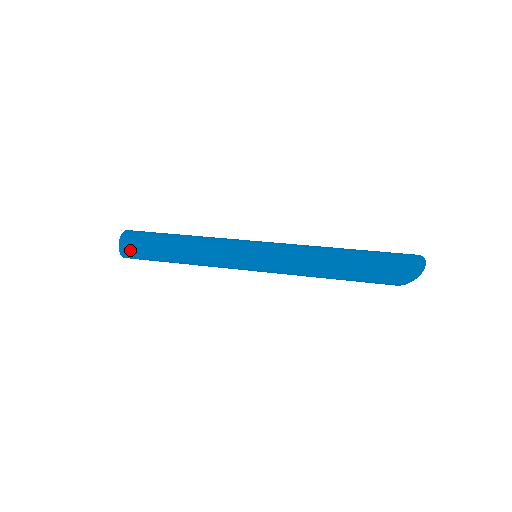
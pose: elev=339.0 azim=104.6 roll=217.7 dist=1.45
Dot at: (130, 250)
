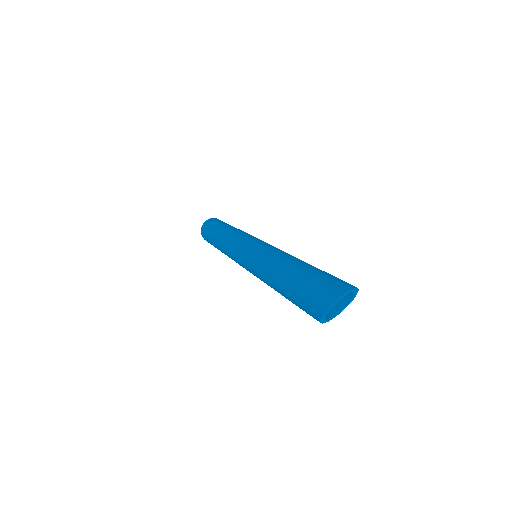
Dot at: (204, 232)
